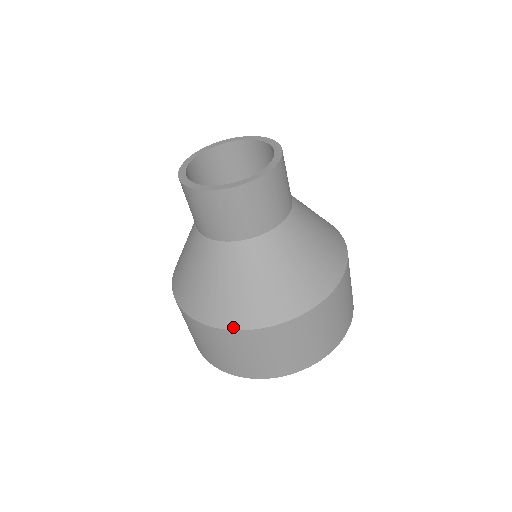
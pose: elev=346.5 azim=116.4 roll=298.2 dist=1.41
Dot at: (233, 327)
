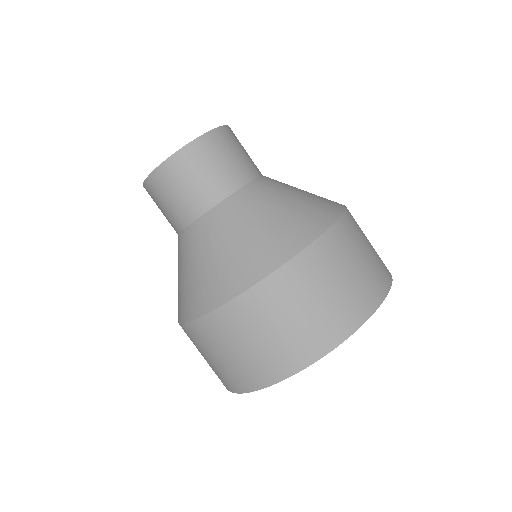
Dot at: (213, 307)
